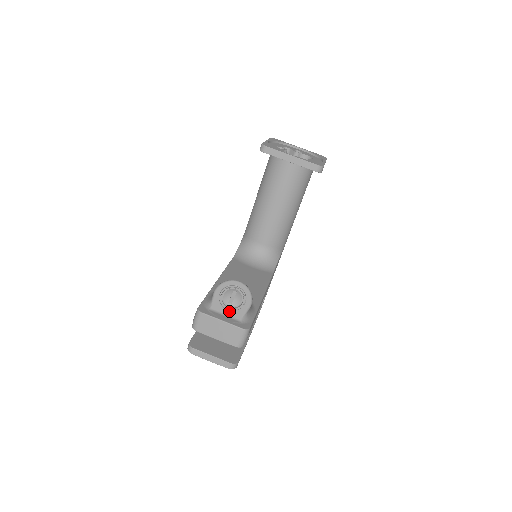
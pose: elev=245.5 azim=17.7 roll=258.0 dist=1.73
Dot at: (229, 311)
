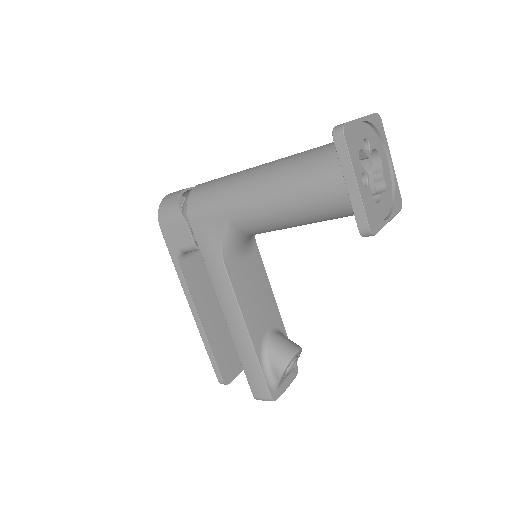
Dot at: (288, 374)
